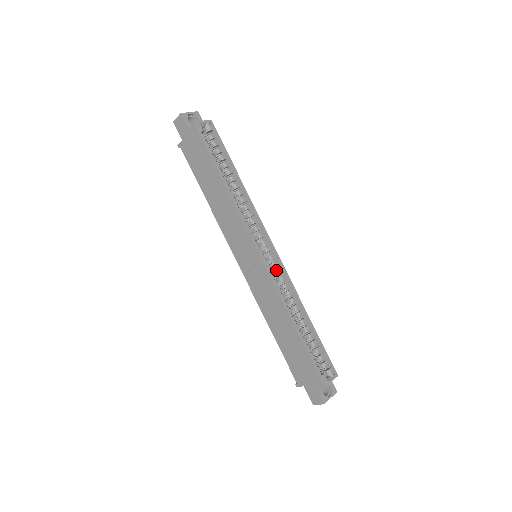
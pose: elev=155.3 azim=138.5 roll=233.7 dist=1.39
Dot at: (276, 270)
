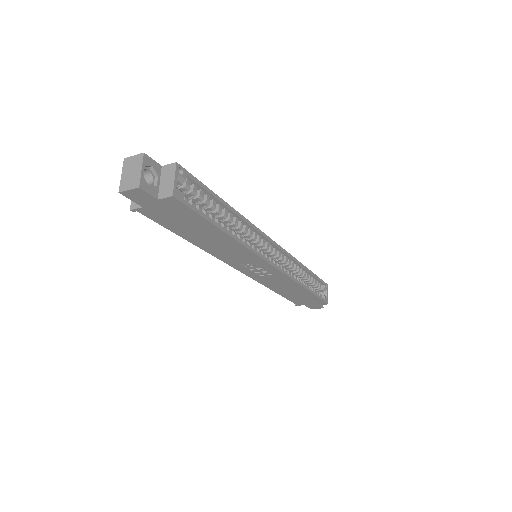
Dot at: (281, 259)
